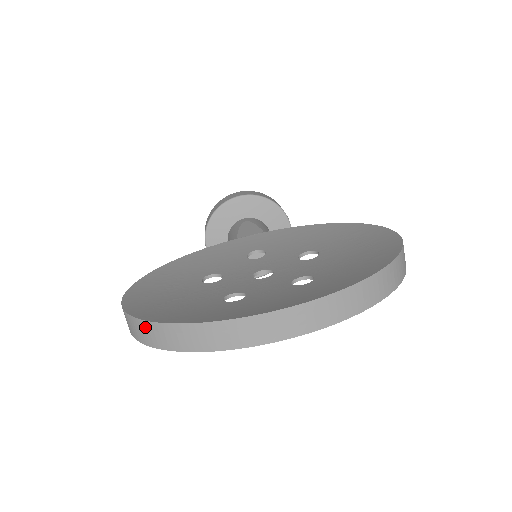
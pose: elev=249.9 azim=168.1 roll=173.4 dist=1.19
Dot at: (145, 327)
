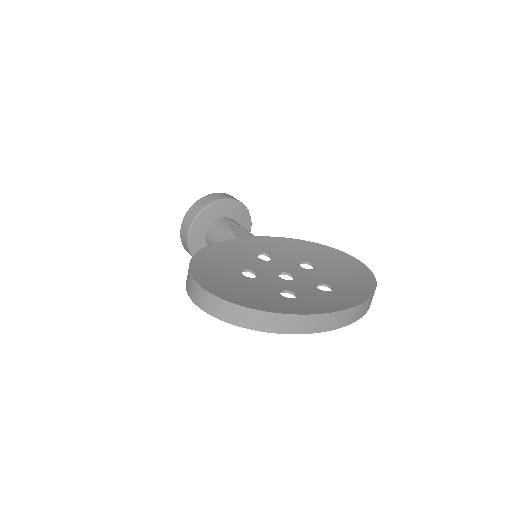
Dot at: (245, 312)
